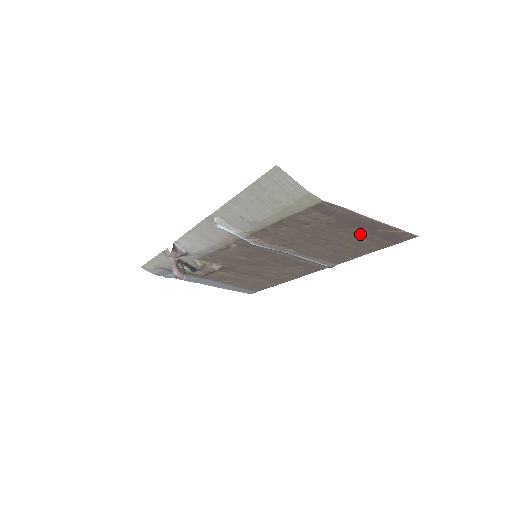
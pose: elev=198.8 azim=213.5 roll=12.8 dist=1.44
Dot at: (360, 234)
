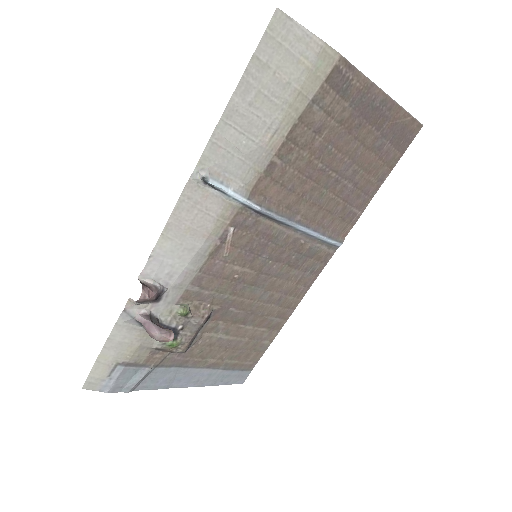
Dot at: (371, 141)
